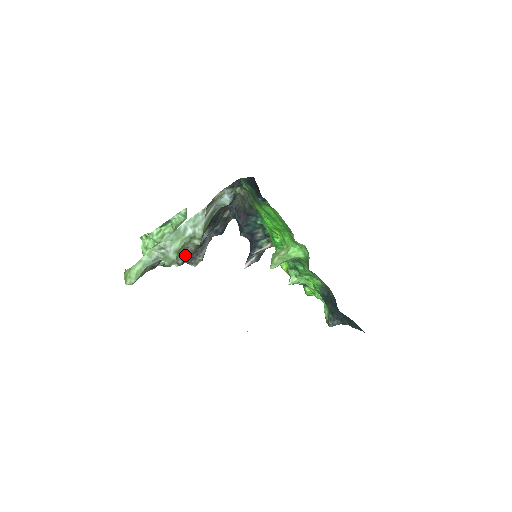
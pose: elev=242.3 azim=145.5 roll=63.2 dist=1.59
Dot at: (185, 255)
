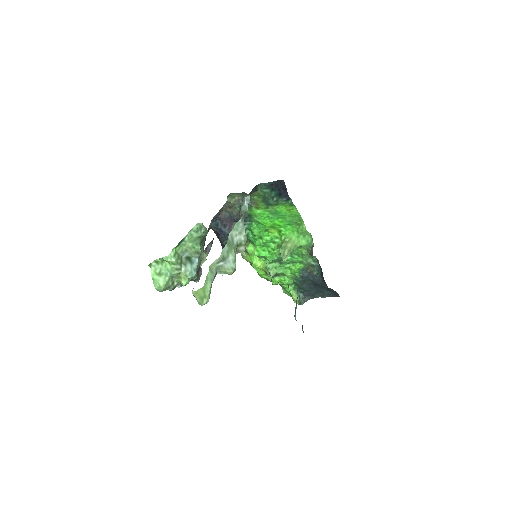
Dot at: occluded
